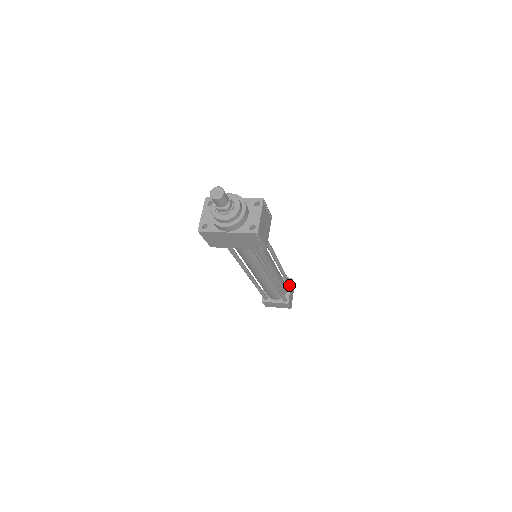
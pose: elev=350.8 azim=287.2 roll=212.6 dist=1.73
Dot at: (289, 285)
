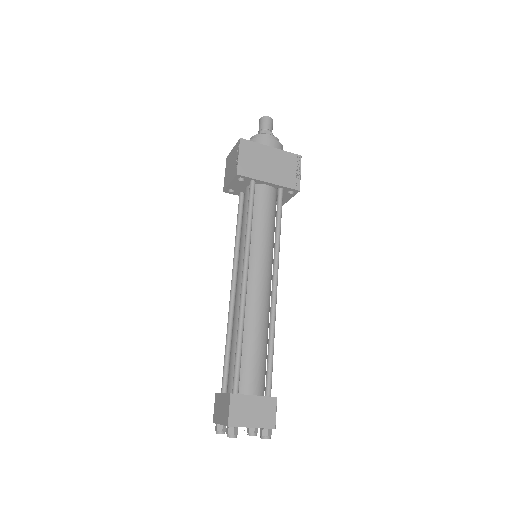
Dot at: occluded
